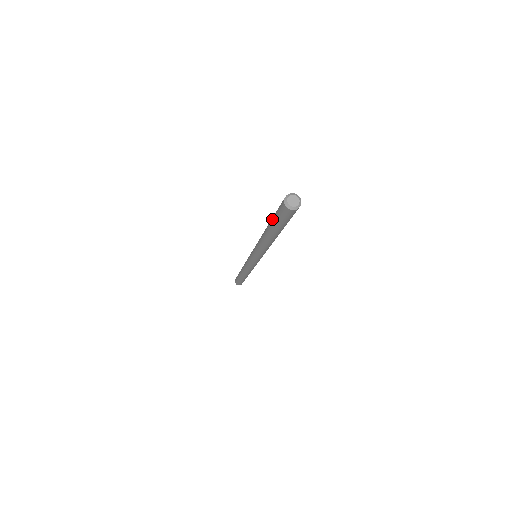
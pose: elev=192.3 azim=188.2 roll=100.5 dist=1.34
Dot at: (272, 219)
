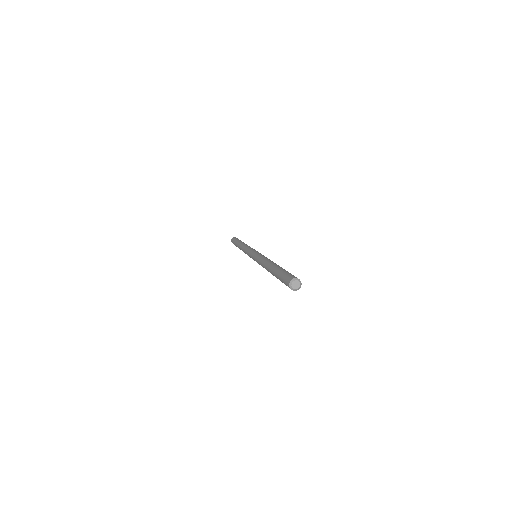
Dot at: occluded
